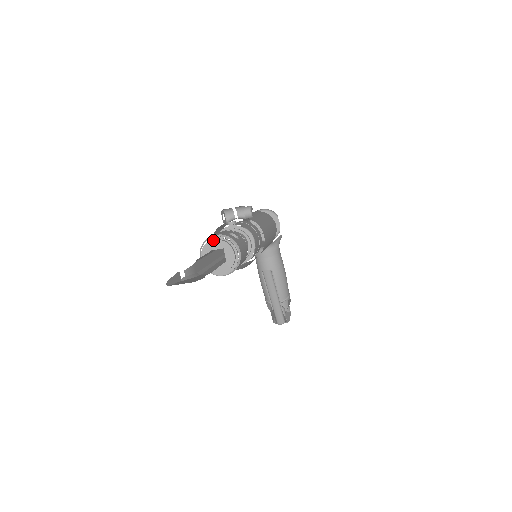
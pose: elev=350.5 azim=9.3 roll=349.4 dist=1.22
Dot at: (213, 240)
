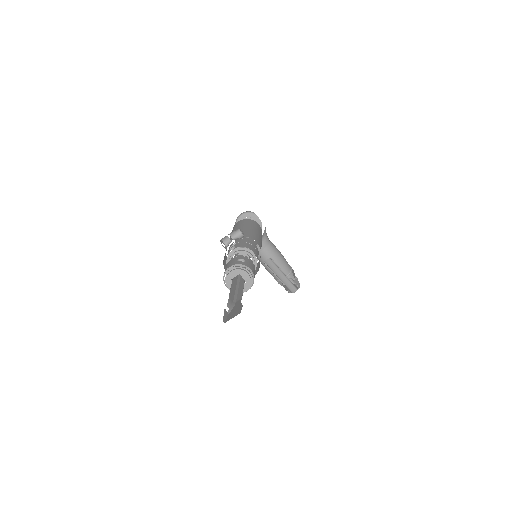
Dot at: (230, 272)
